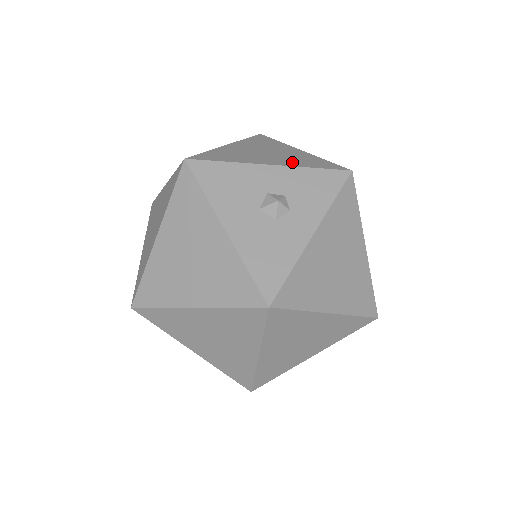
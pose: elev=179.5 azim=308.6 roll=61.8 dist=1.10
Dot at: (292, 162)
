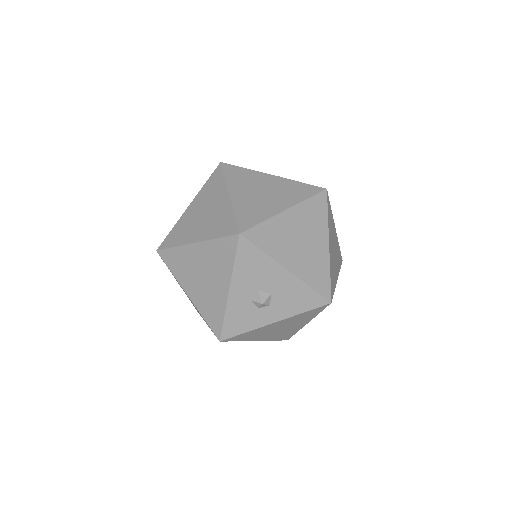
Dot at: occluded
